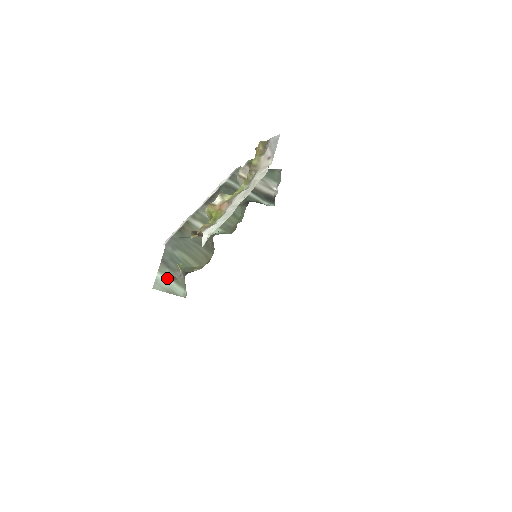
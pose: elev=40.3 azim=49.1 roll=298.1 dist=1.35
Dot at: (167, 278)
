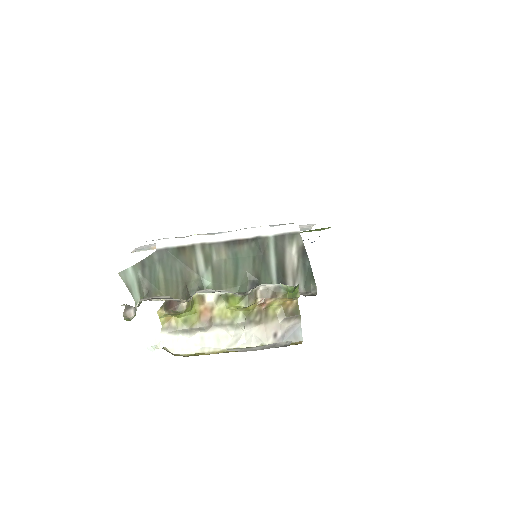
Dot at: (135, 278)
